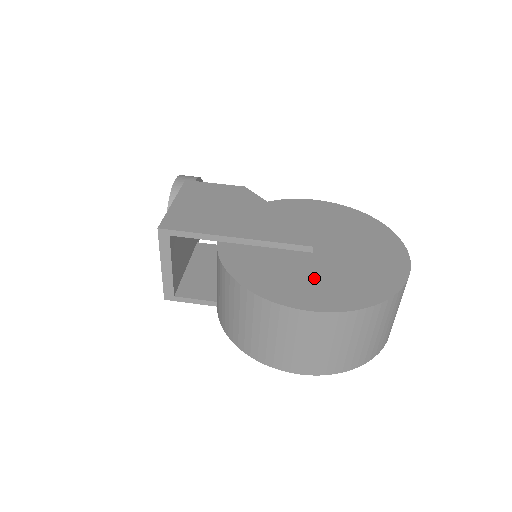
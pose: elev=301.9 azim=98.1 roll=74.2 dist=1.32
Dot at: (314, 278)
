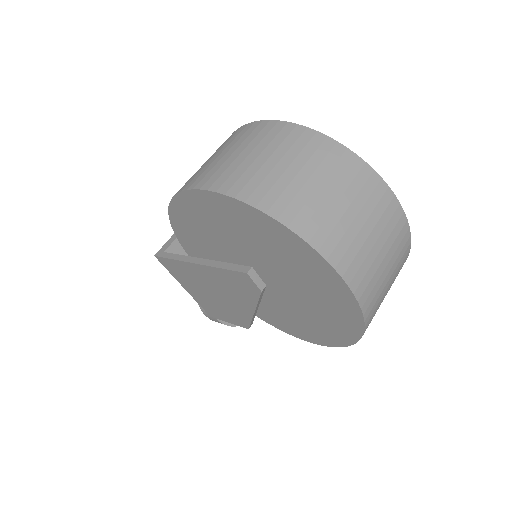
Dot at: occluded
